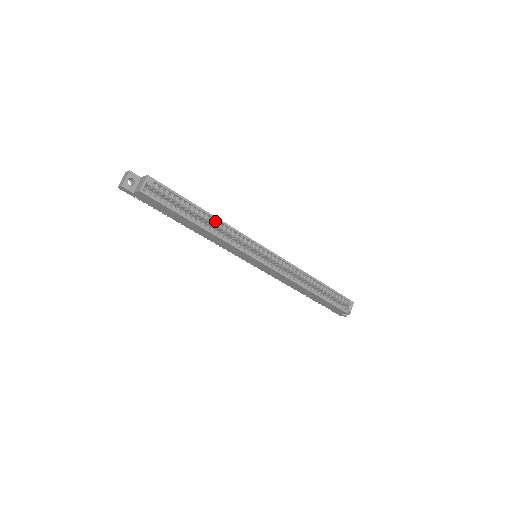
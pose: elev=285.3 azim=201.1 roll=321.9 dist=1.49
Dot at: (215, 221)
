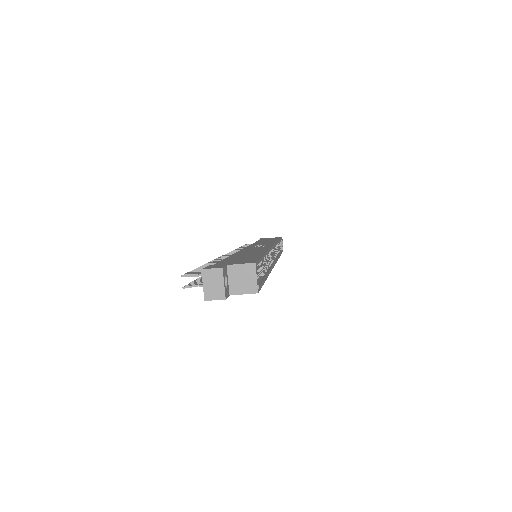
Dot at: (265, 256)
